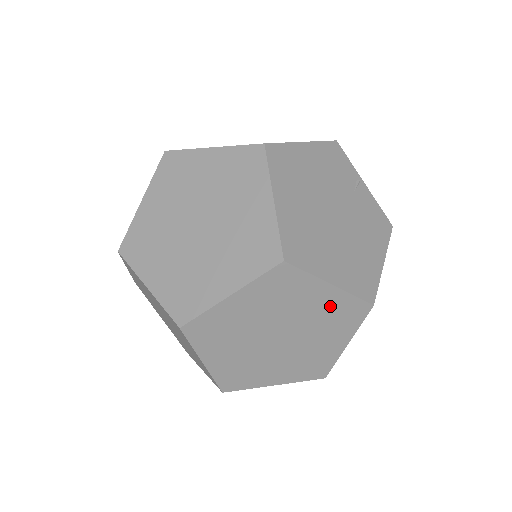
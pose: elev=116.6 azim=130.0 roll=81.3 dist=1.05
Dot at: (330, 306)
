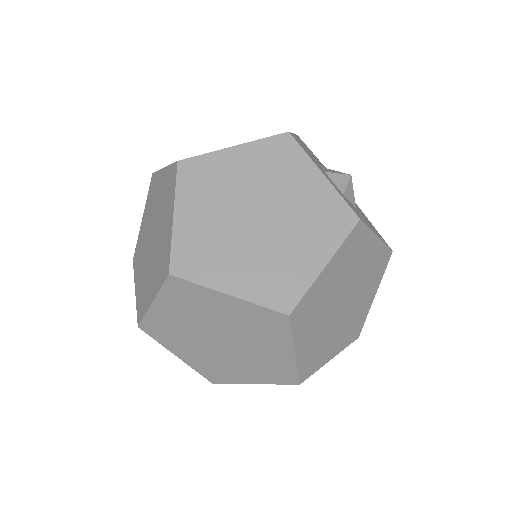
Dot at: (257, 160)
